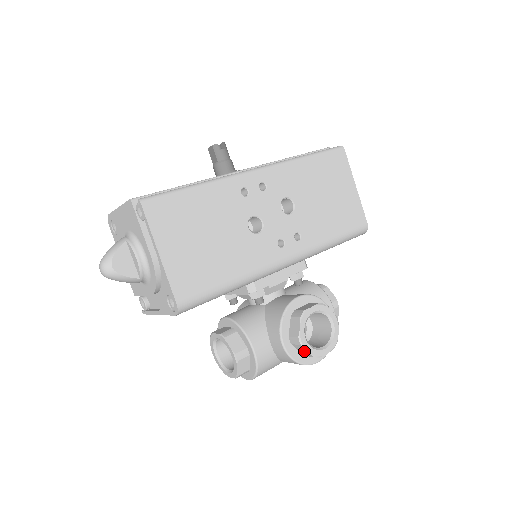
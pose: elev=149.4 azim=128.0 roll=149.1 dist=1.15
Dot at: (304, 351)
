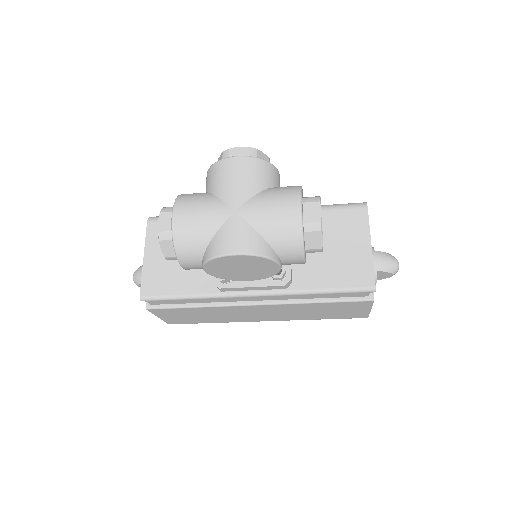
Dot at: occluded
